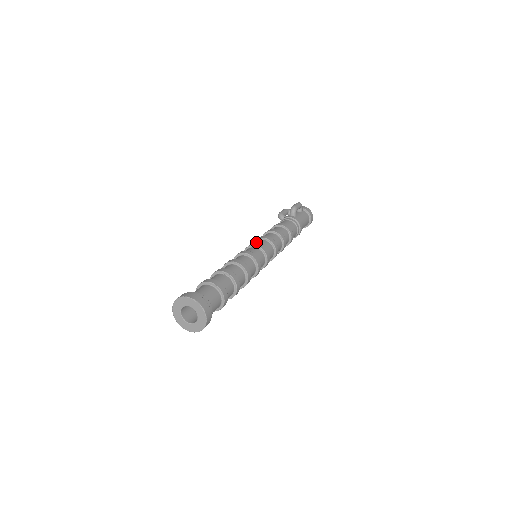
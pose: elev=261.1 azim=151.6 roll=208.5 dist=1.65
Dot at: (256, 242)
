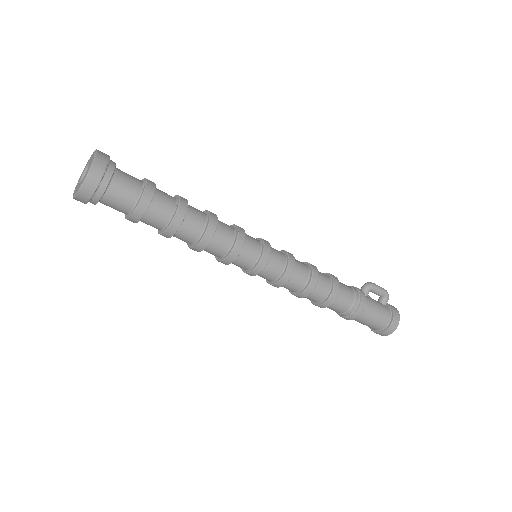
Dot at: occluded
